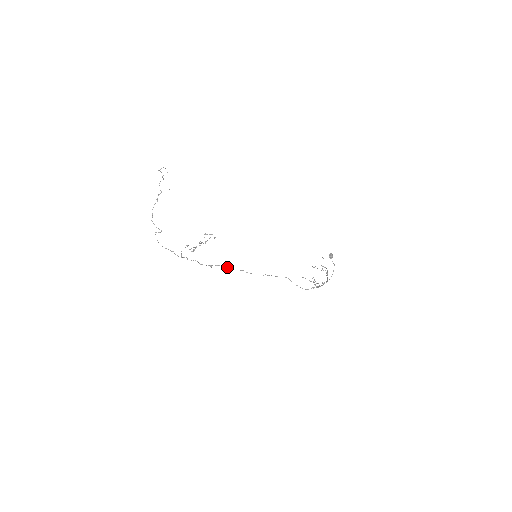
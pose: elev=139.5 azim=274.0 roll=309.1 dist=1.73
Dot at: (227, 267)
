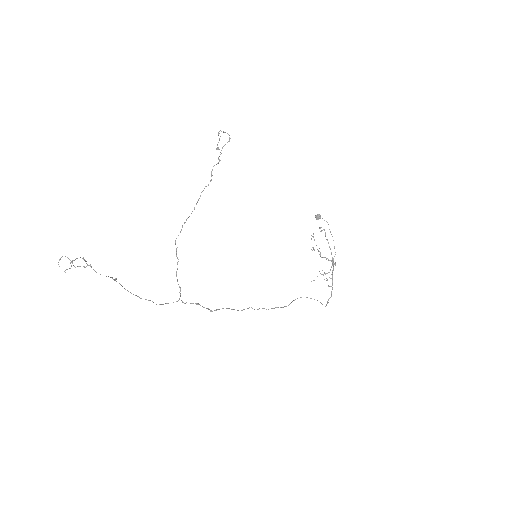
Dot at: occluded
